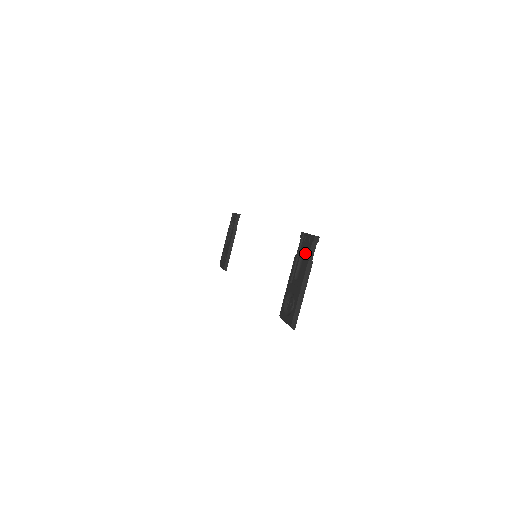
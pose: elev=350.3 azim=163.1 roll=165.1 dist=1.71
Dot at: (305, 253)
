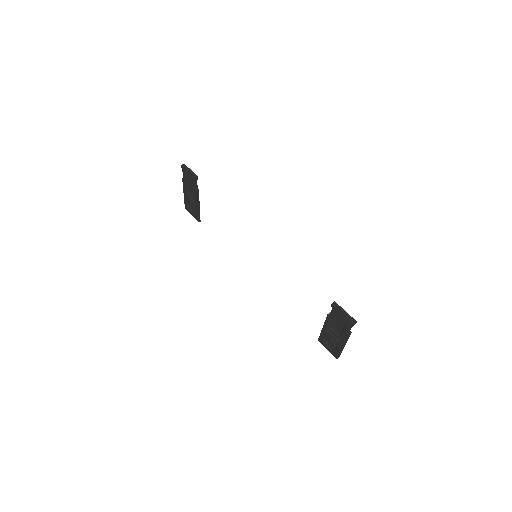
Dot at: (339, 319)
